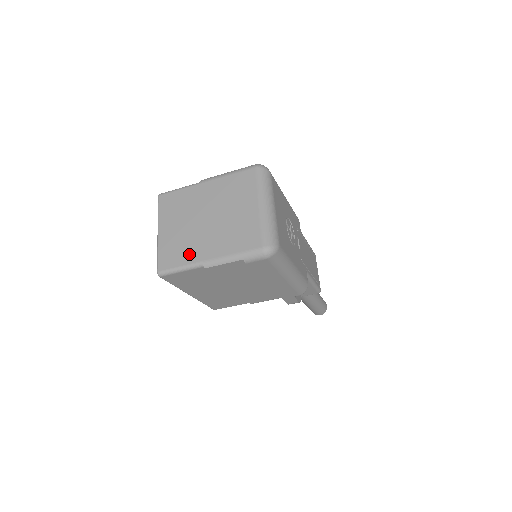
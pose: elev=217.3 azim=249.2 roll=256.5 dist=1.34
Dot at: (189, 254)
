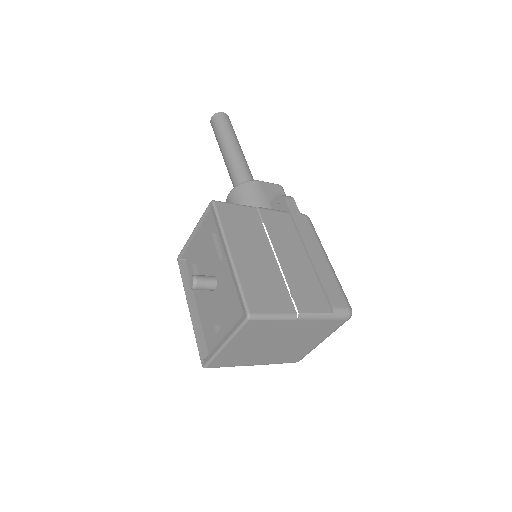
Dot at: (242, 361)
